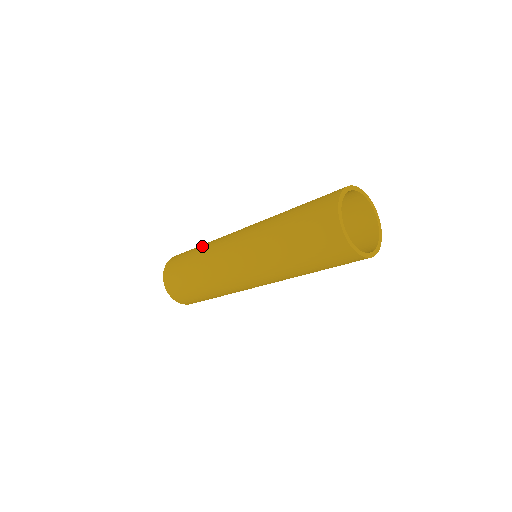
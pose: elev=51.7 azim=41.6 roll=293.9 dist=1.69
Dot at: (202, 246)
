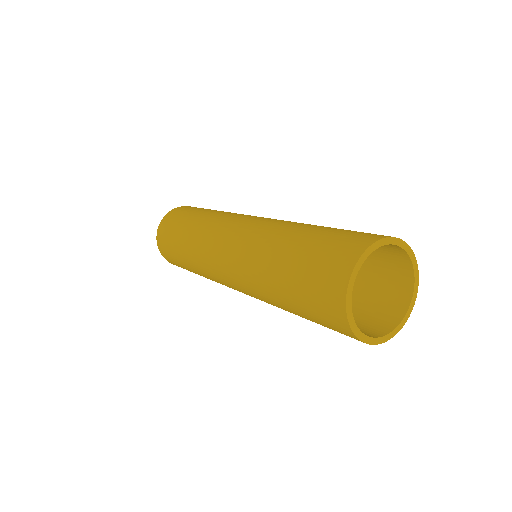
Dot at: (201, 216)
